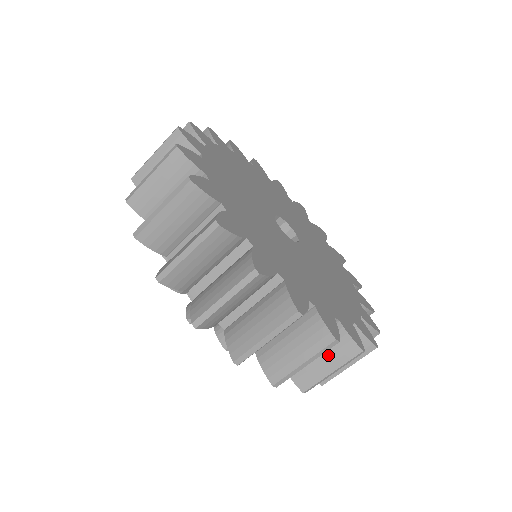
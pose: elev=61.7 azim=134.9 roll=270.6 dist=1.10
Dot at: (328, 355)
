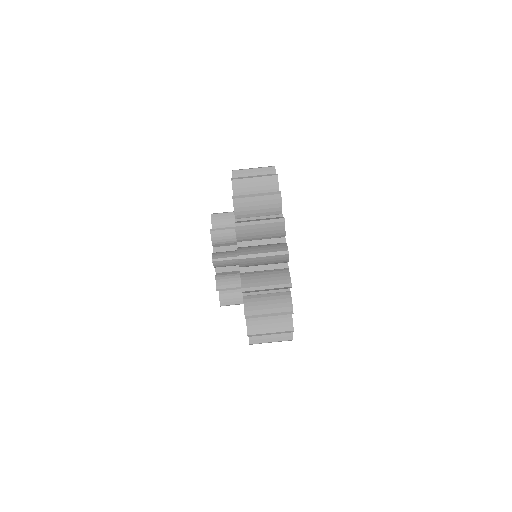
Dot at: occluded
